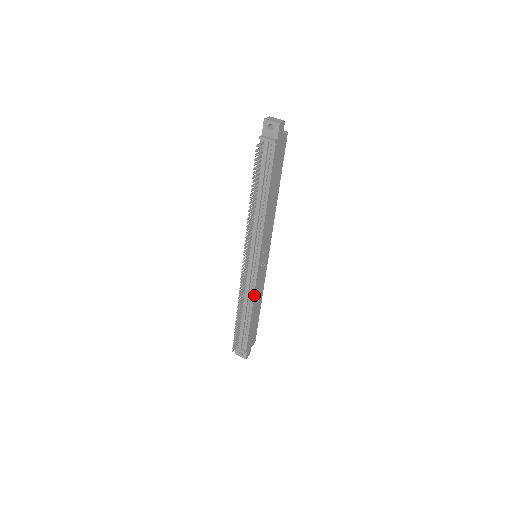
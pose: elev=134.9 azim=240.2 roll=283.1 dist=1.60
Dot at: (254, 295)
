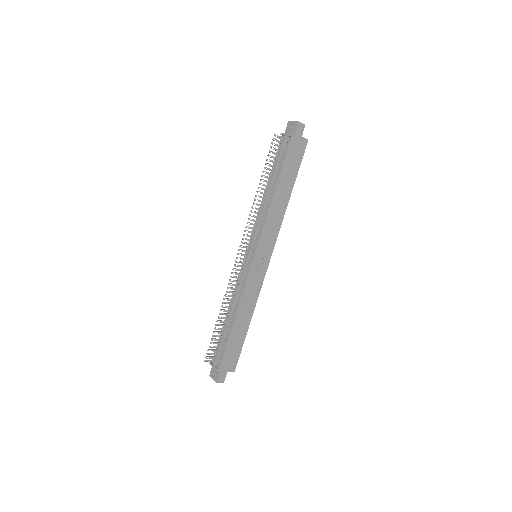
Dot at: (242, 296)
